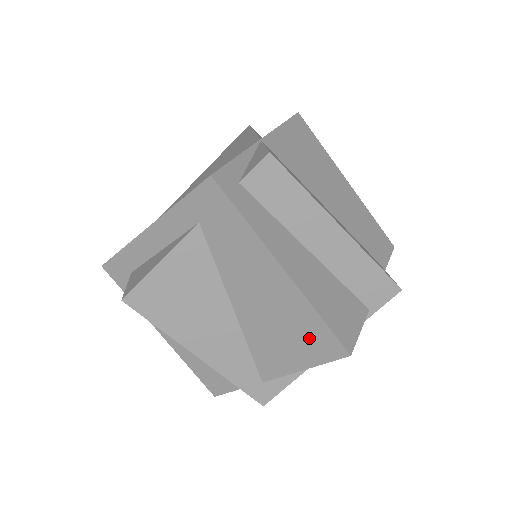
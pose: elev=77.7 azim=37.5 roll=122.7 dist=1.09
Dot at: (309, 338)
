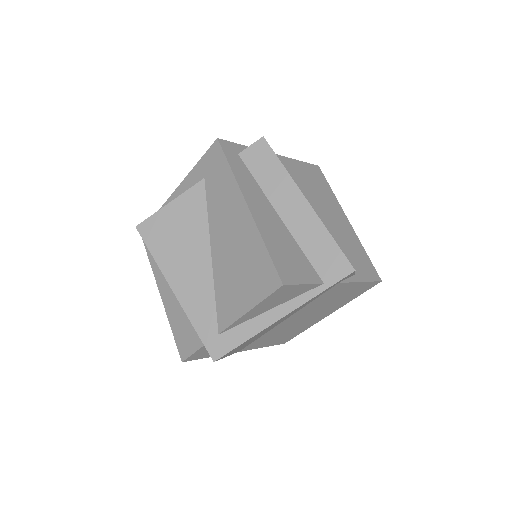
Dot at: (256, 272)
